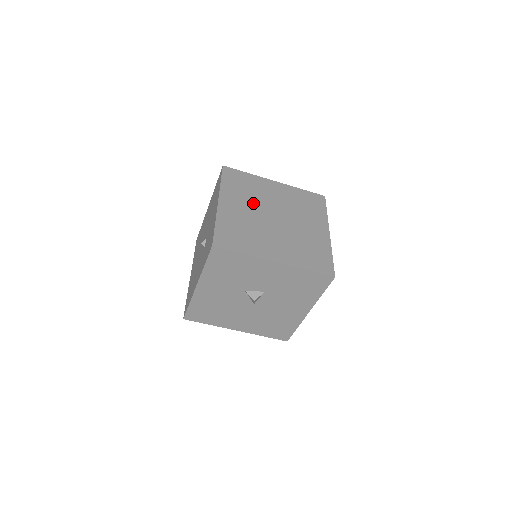
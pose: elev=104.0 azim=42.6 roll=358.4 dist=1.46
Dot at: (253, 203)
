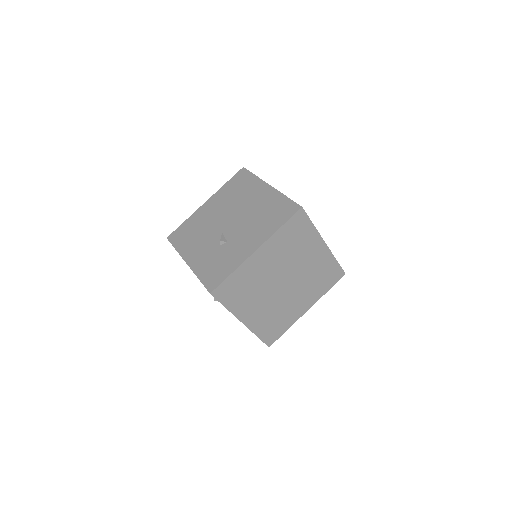
Dot at: (283, 262)
